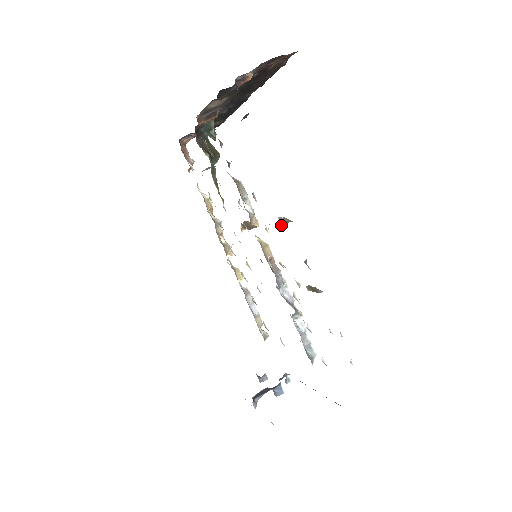
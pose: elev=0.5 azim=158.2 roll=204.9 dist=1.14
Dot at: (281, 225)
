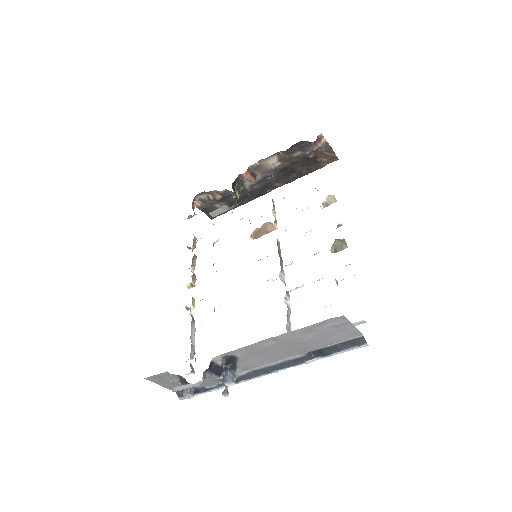
Dot at: (321, 206)
